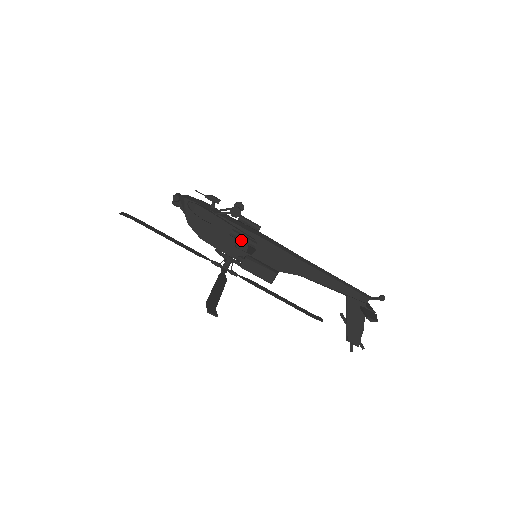
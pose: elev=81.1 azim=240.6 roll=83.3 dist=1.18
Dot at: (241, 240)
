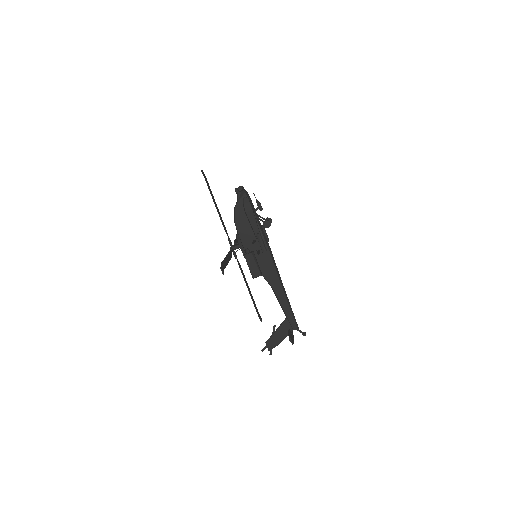
Dot at: (260, 242)
